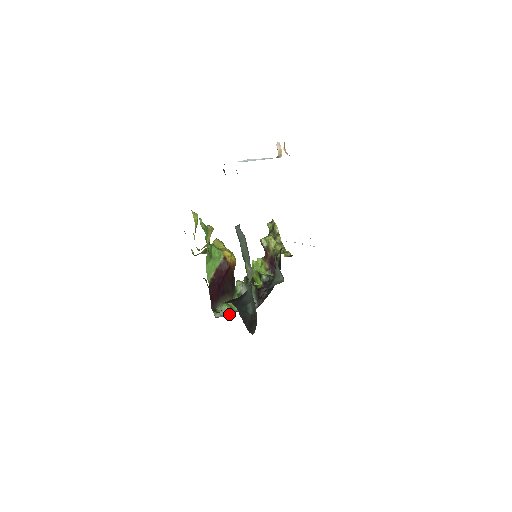
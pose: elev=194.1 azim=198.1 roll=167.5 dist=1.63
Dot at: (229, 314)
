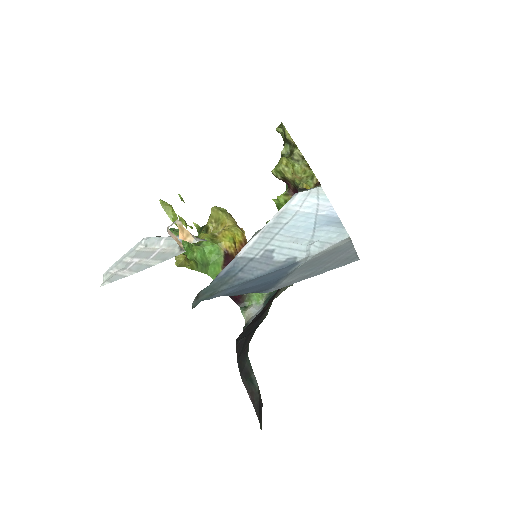
Dot at: (261, 303)
